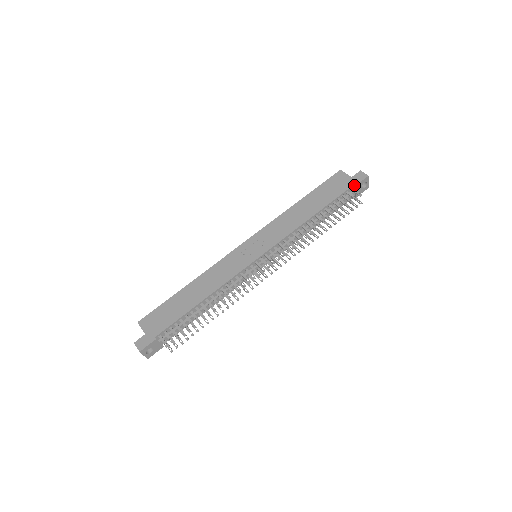
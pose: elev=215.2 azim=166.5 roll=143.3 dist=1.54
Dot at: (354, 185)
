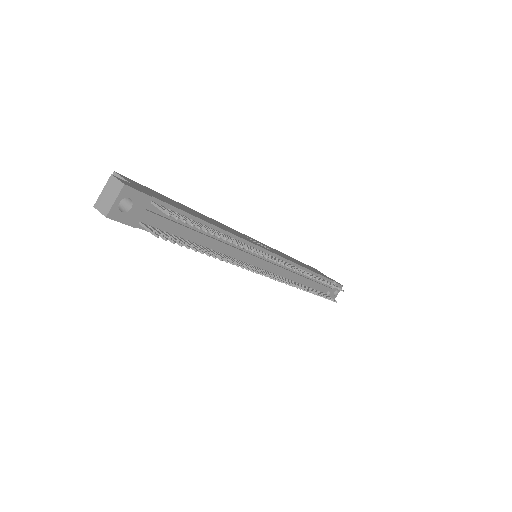
Dot at: (335, 282)
